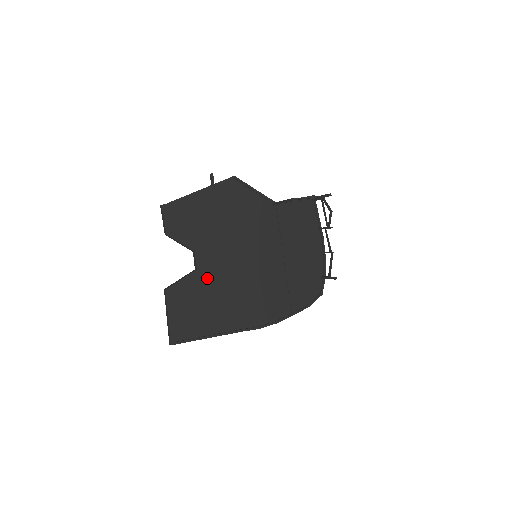
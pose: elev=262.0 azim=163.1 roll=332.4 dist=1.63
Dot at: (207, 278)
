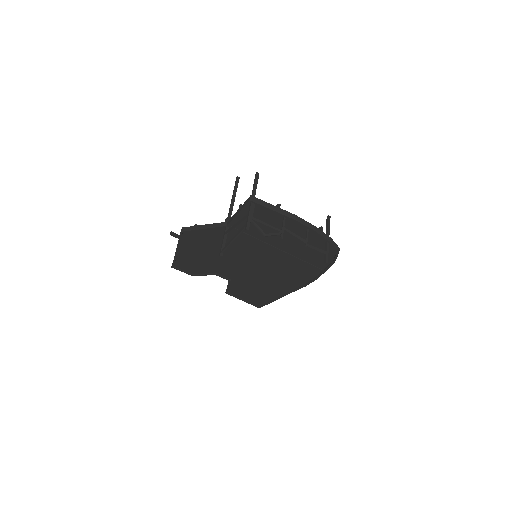
Dot at: (240, 280)
